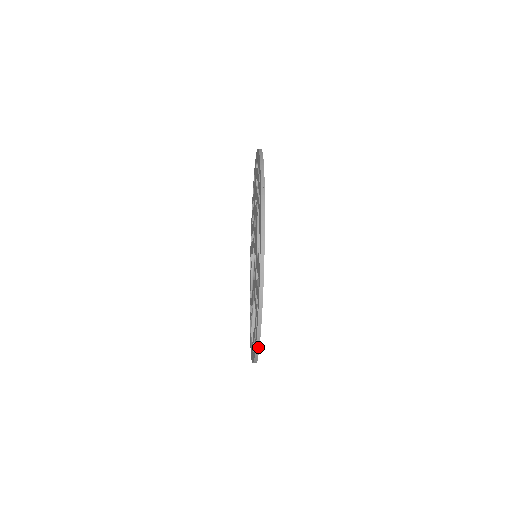
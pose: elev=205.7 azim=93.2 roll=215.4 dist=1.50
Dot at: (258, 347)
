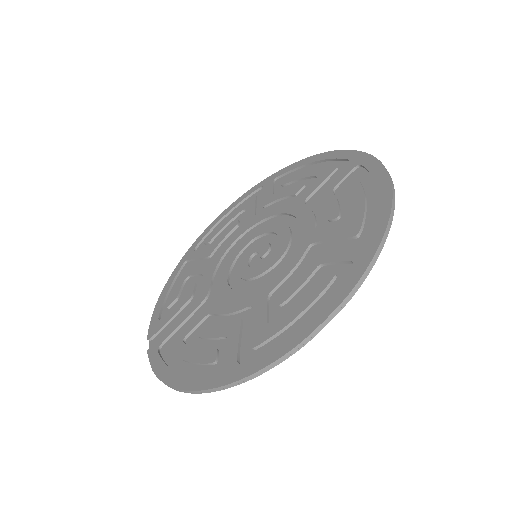
Dot at: (175, 389)
